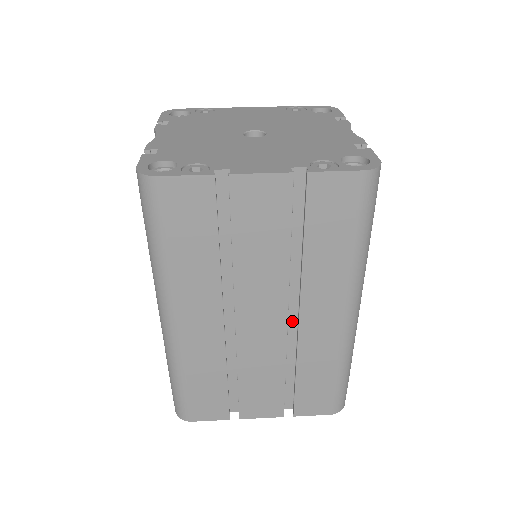
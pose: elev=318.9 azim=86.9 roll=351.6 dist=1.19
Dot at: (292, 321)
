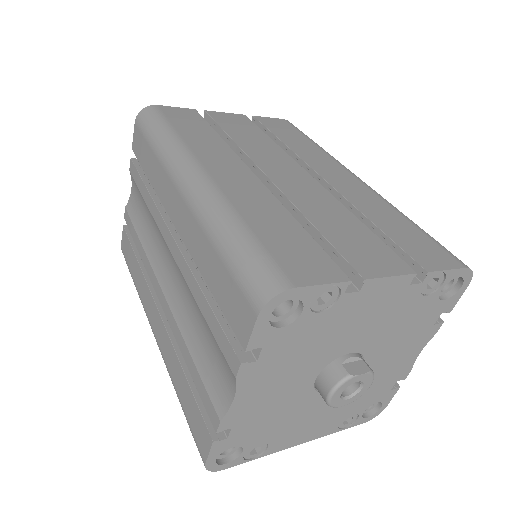
Dot at: occluded
